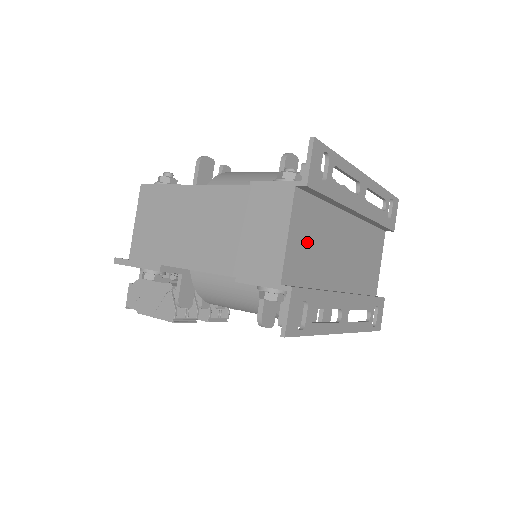
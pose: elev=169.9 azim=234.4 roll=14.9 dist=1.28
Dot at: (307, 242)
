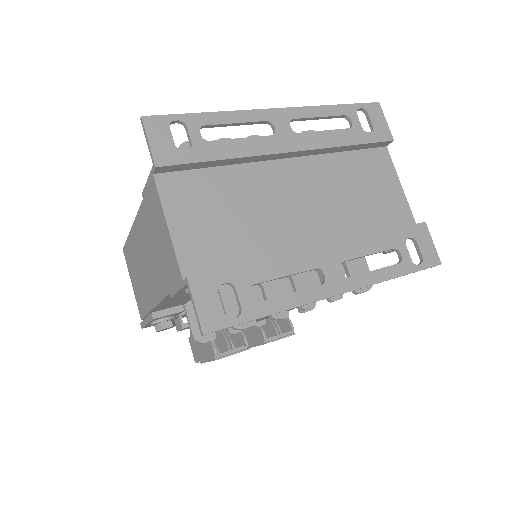
Dot at: (211, 220)
